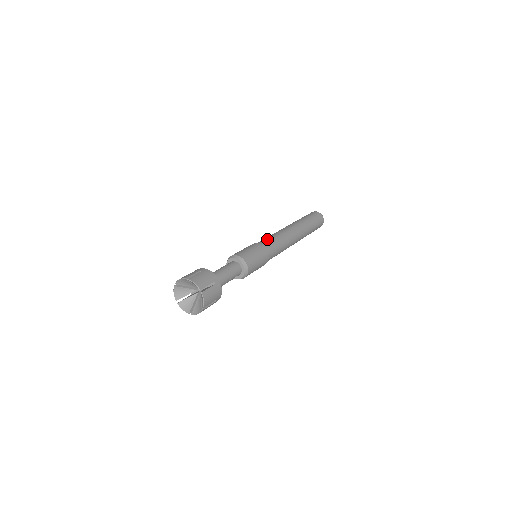
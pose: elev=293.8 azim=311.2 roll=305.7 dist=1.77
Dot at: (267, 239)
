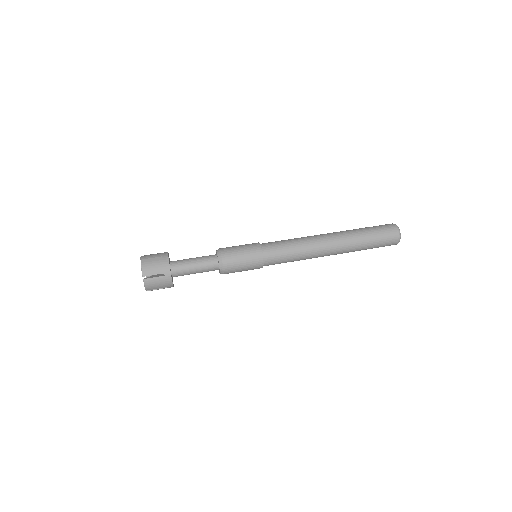
Dot at: occluded
